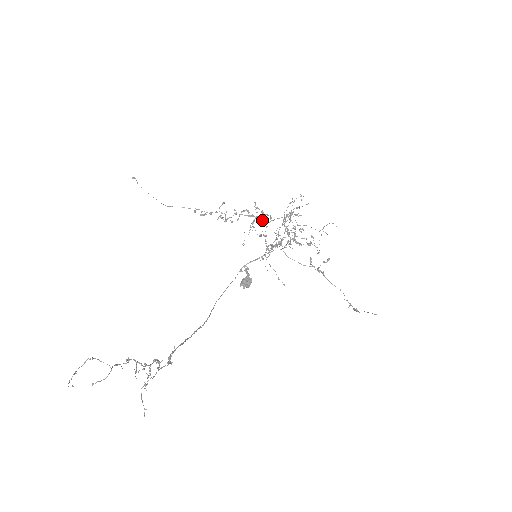
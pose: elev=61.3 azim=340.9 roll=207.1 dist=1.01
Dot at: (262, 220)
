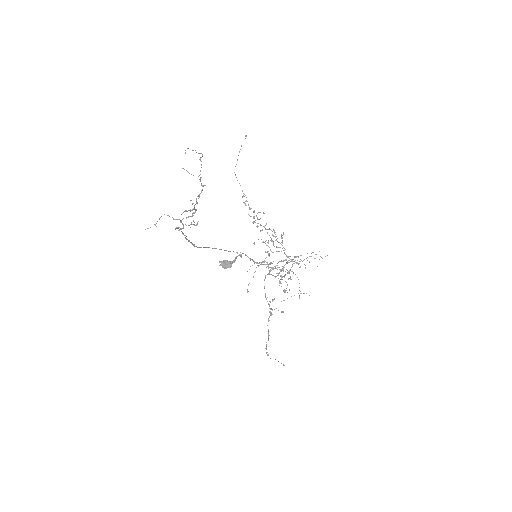
Dot at: (276, 247)
